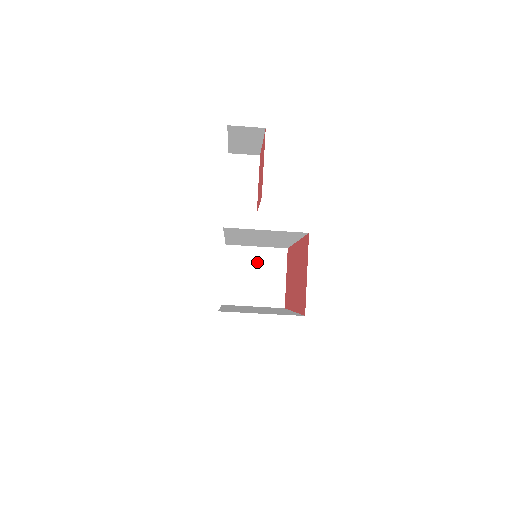
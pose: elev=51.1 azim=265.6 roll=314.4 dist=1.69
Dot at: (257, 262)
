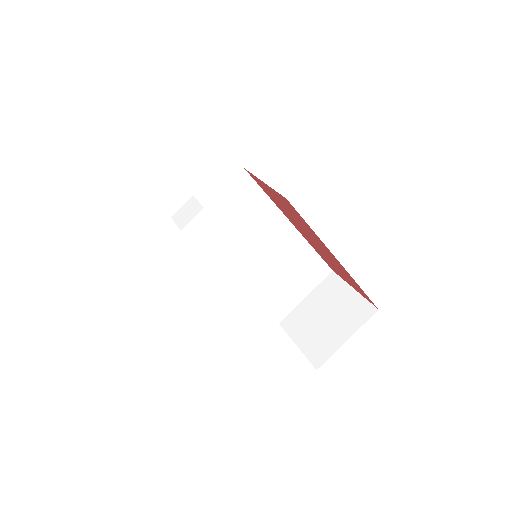
Dot at: (316, 306)
